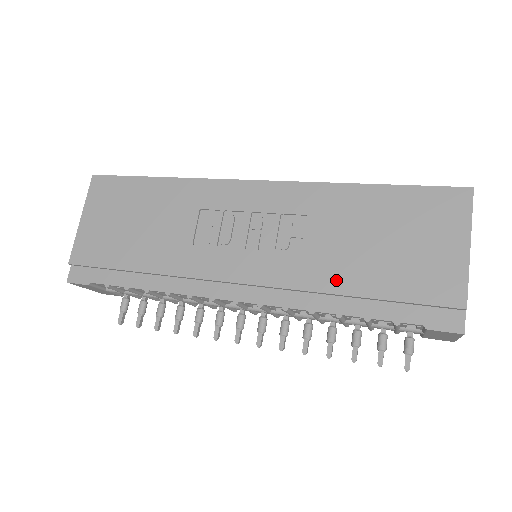
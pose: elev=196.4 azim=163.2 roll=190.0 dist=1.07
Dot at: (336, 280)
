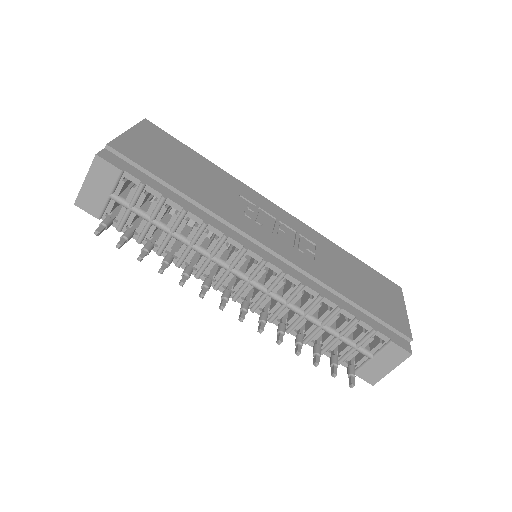
Dot at: (339, 286)
